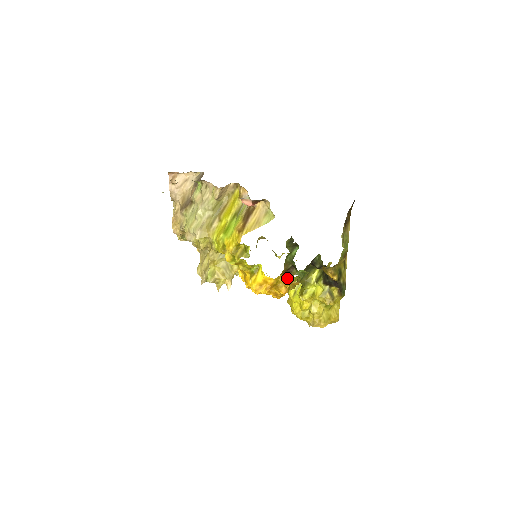
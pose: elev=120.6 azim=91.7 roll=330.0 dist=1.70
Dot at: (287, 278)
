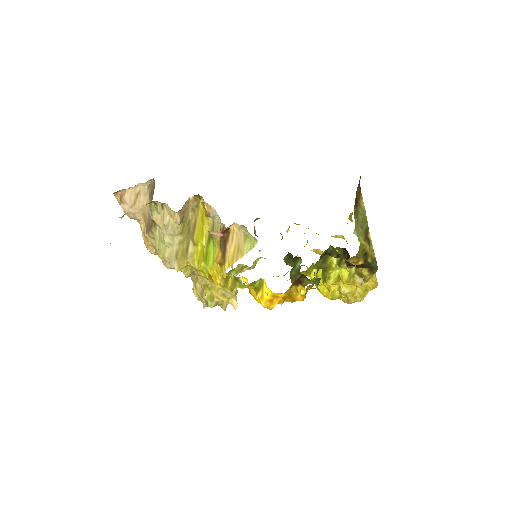
Dot at: (300, 287)
